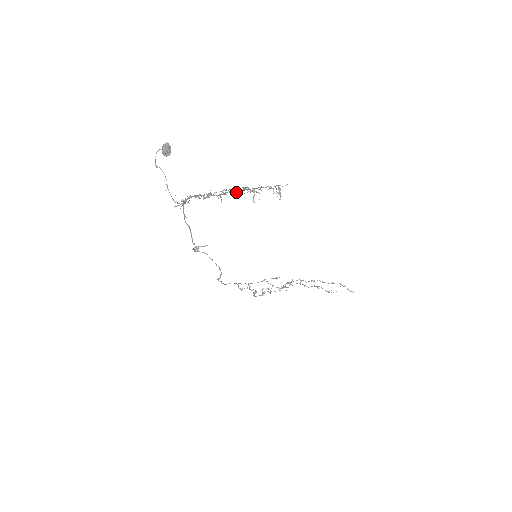
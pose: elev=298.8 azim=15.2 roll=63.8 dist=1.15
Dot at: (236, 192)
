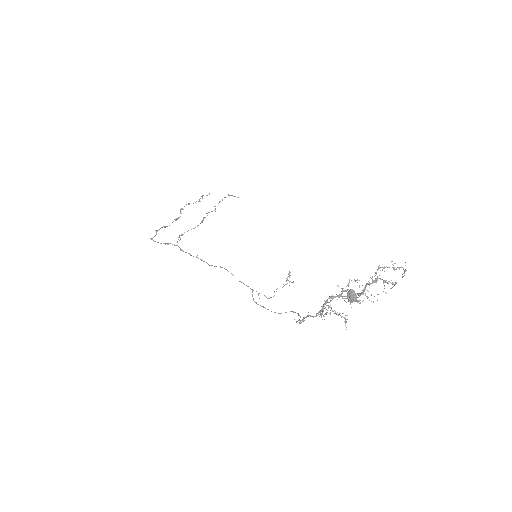
Dot at: (371, 283)
